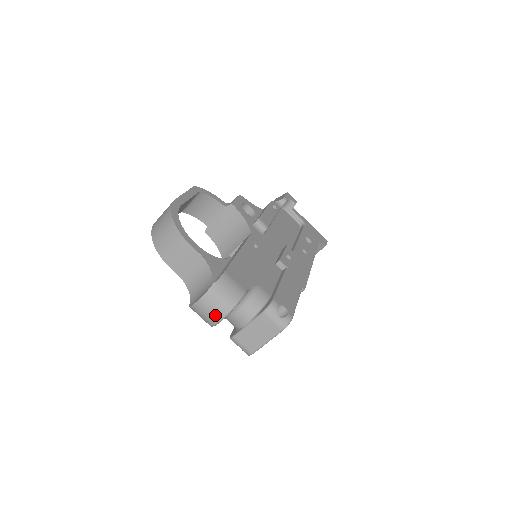
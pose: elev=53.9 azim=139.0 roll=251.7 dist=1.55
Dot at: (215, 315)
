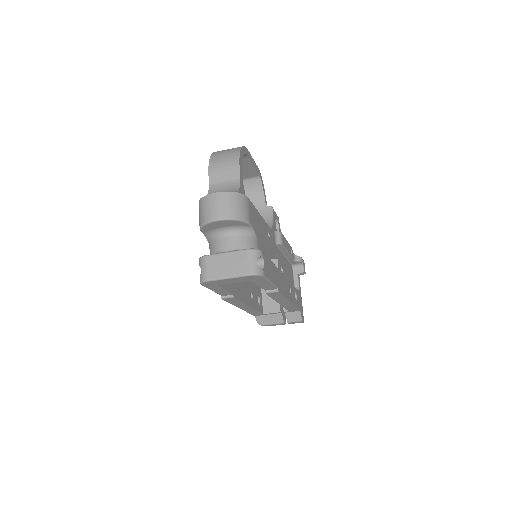
Dot at: (216, 212)
